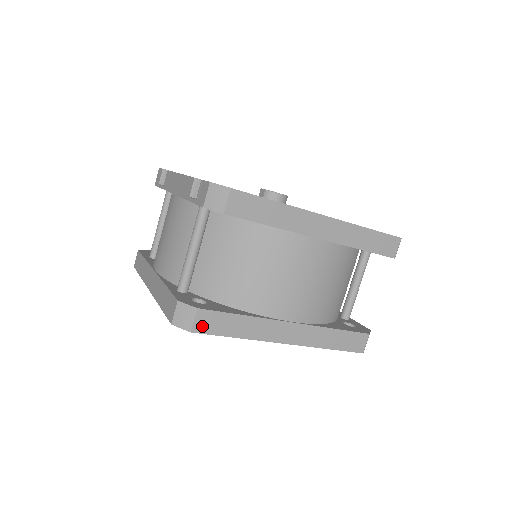
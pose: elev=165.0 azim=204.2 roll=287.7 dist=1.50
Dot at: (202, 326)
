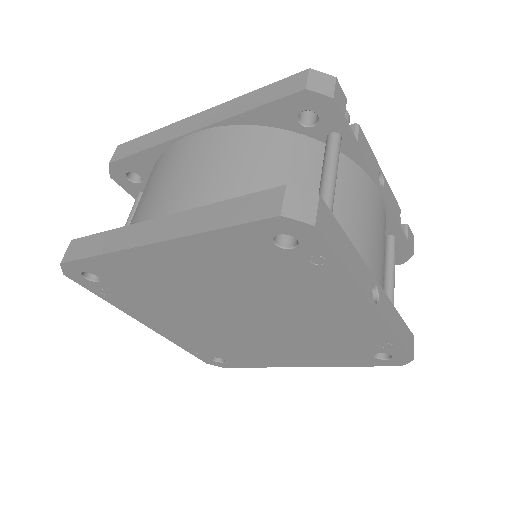
Dot at: (71, 255)
